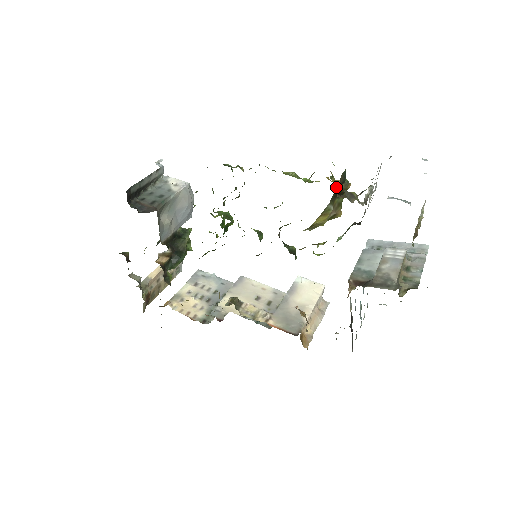
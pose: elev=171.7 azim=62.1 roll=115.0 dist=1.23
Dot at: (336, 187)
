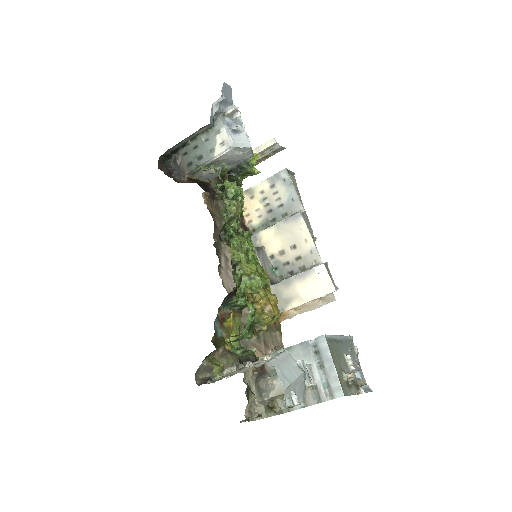
Dot at: (255, 322)
